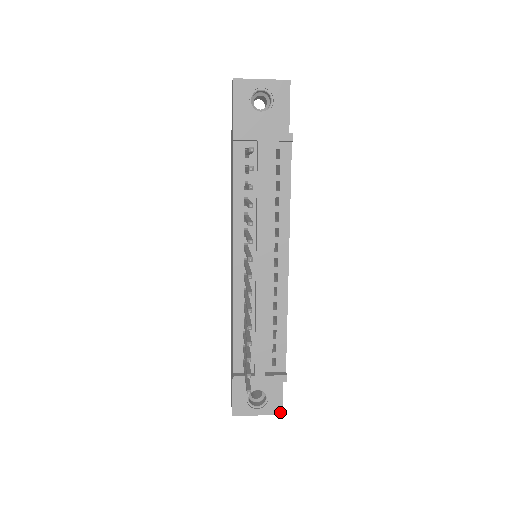
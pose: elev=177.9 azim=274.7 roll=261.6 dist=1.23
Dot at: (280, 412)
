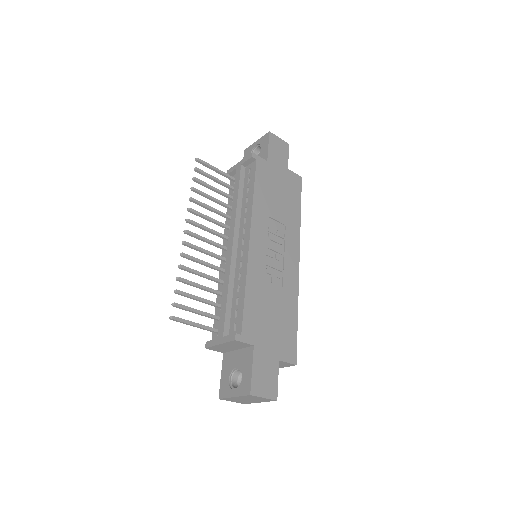
Dot at: (249, 392)
